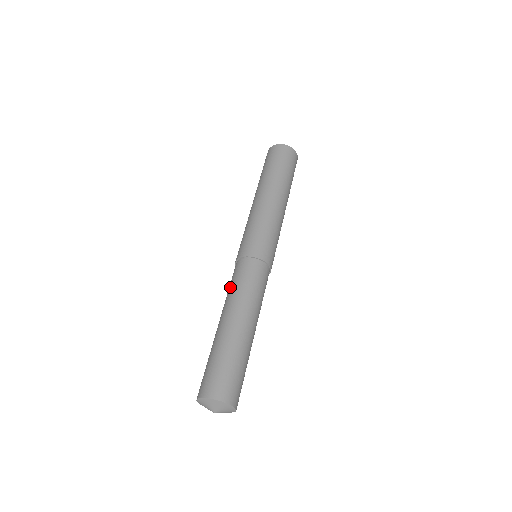
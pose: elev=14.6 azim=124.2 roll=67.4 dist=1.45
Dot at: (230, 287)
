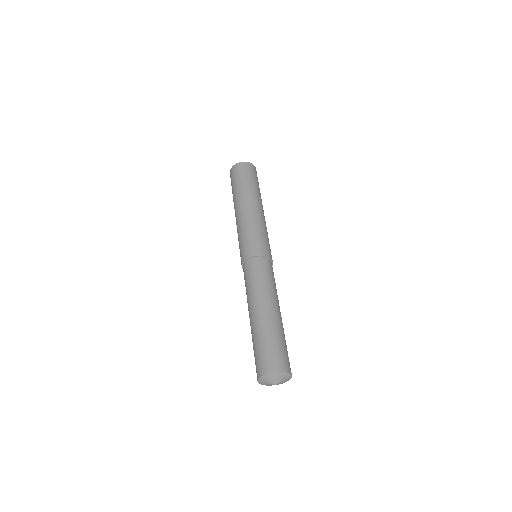
Dot at: (256, 280)
